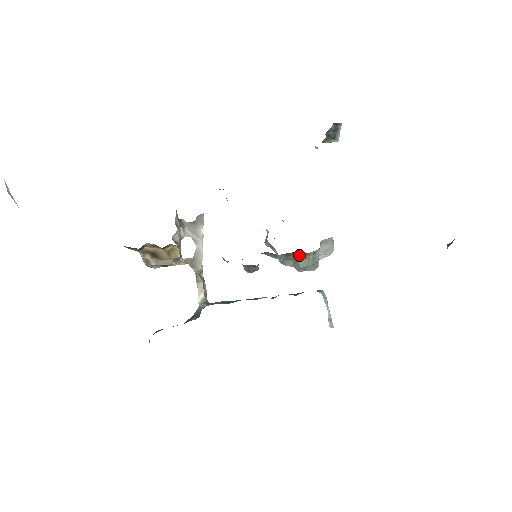
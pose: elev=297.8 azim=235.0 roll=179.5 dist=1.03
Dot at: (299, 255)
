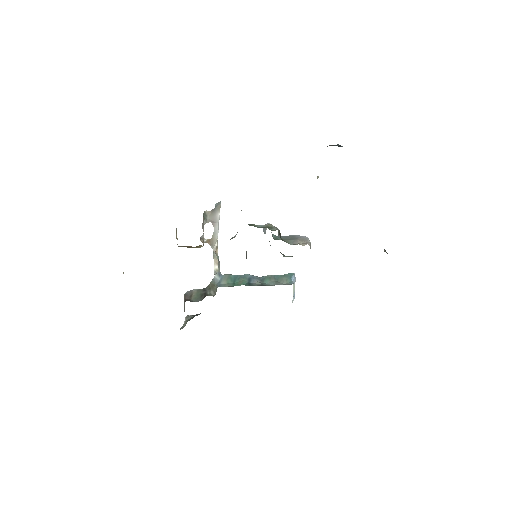
Dot at: occluded
